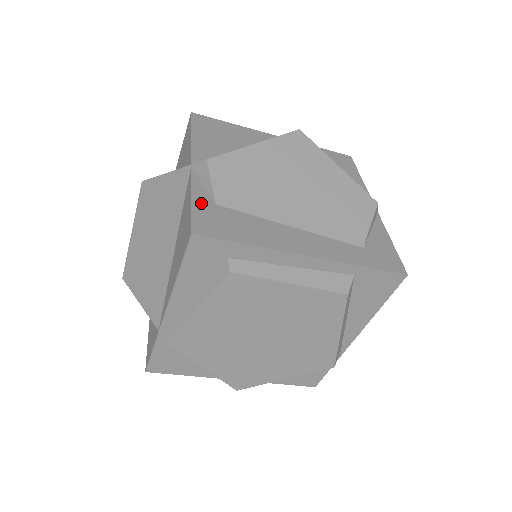
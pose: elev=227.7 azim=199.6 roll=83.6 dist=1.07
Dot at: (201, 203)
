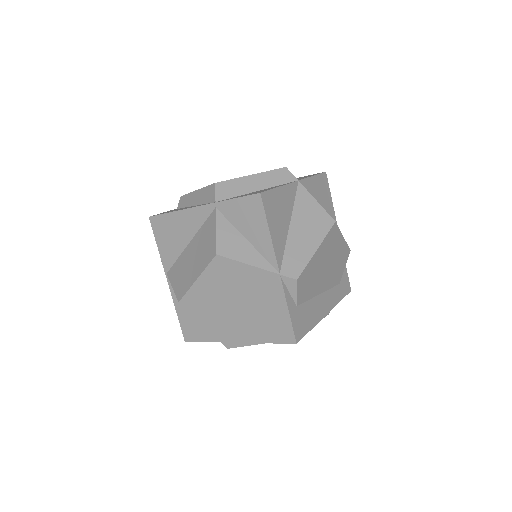
Dot at: (293, 312)
